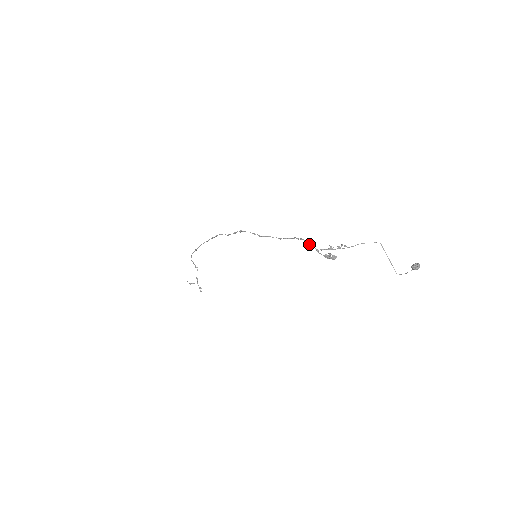
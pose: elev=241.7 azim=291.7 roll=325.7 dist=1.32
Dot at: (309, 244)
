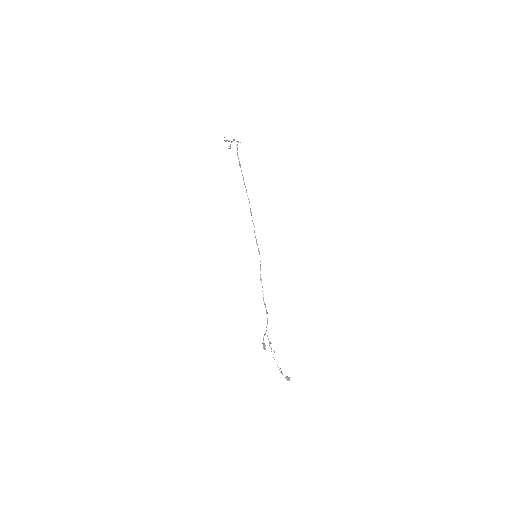
Dot at: occluded
